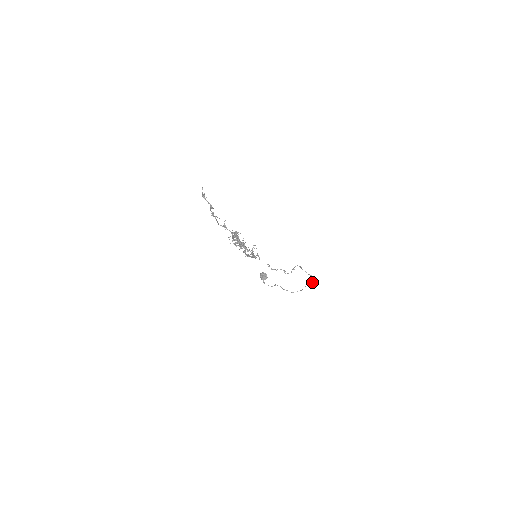
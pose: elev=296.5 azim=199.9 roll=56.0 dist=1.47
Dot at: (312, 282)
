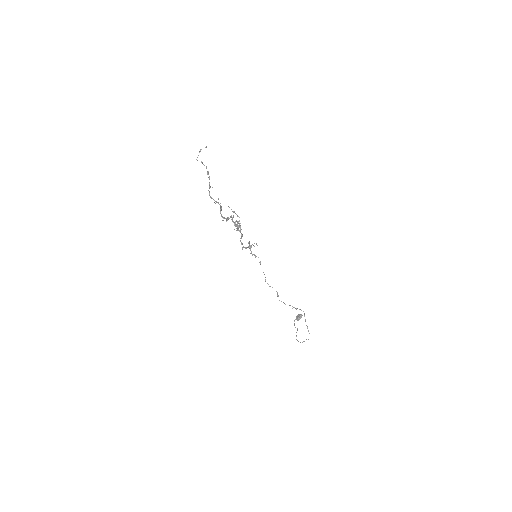
Dot at: (308, 339)
